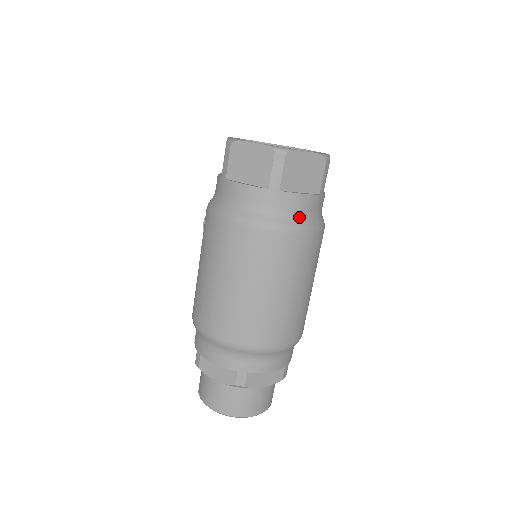
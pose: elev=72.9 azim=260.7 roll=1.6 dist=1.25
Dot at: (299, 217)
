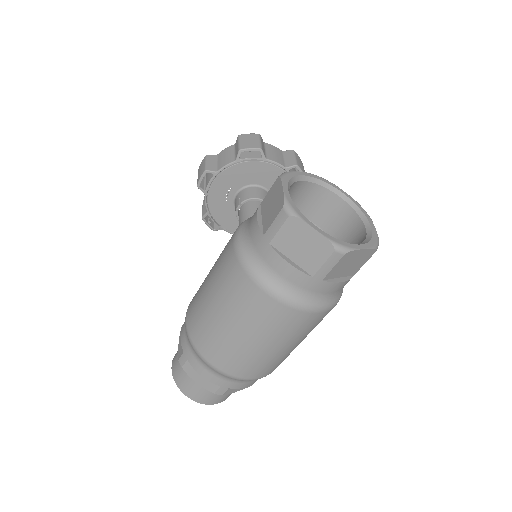
Dot at: (329, 298)
